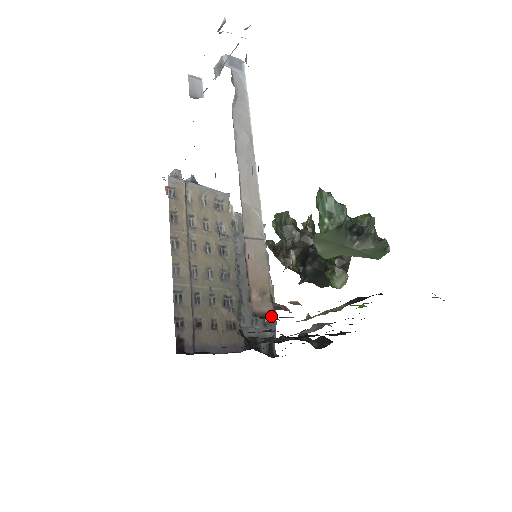
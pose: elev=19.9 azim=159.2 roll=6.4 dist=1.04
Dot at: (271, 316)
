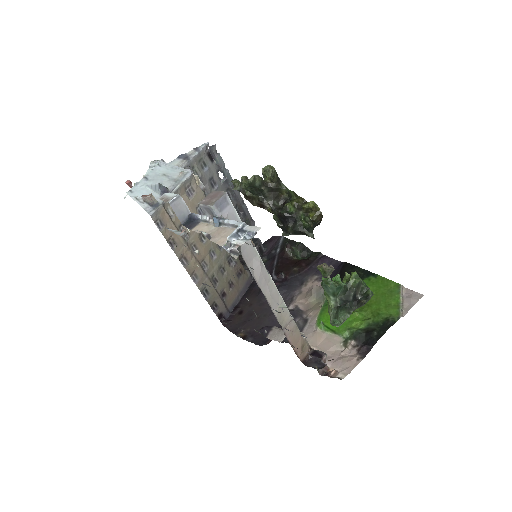
Dot at: occluded
